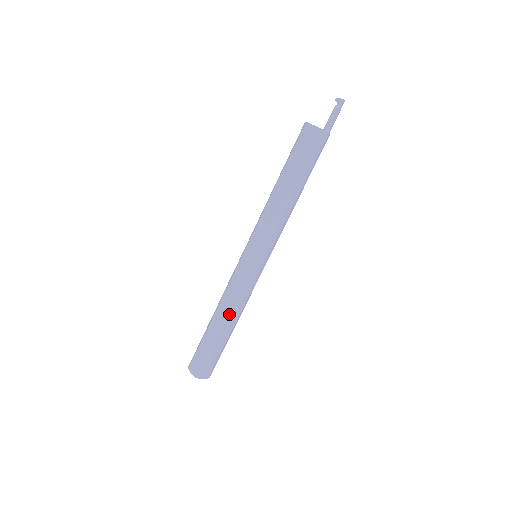
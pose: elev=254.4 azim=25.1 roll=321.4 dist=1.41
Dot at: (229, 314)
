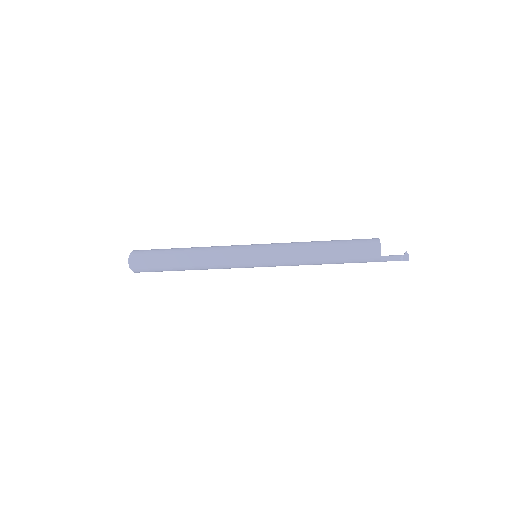
Dot at: (200, 267)
